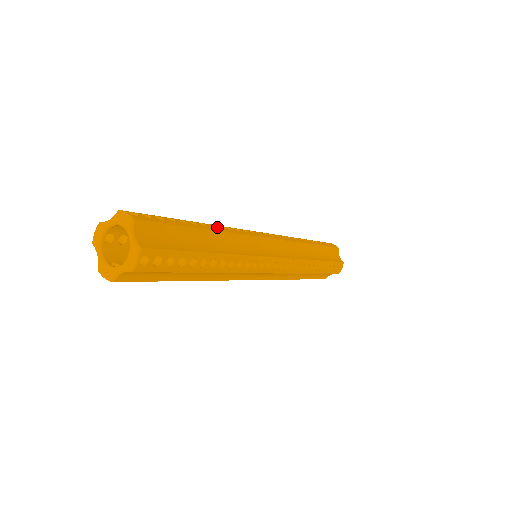
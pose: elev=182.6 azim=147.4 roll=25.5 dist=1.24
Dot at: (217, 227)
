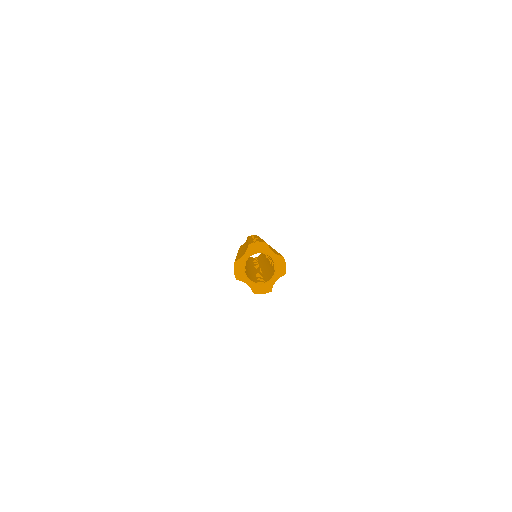
Dot at: occluded
